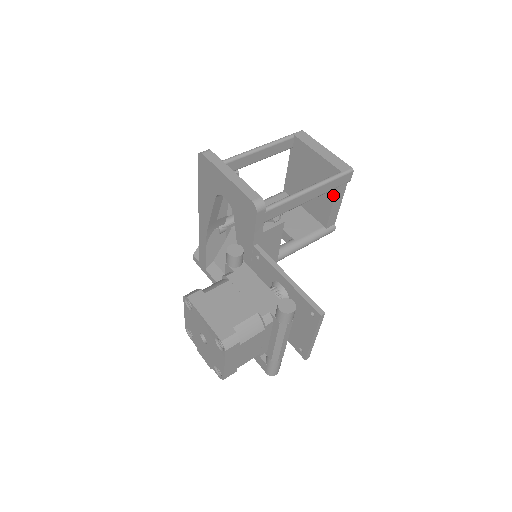
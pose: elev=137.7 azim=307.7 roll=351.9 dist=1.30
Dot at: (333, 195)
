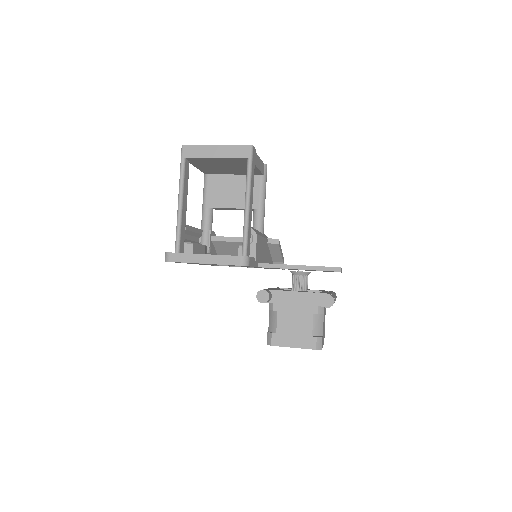
Dot at: occluded
